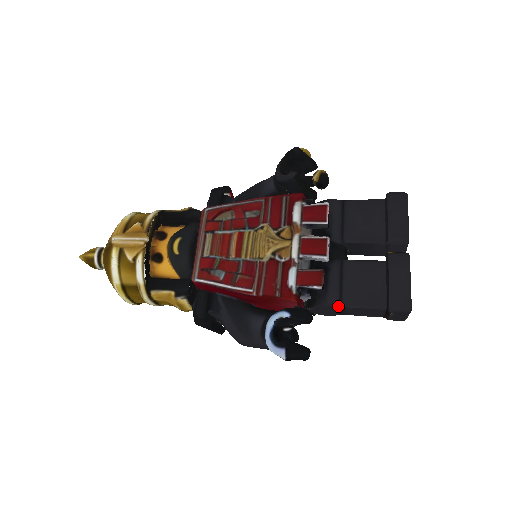
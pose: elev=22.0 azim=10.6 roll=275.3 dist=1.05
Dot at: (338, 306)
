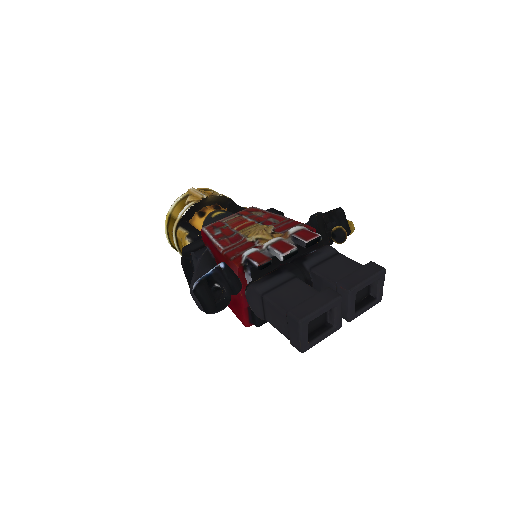
Dot at: (261, 294)
